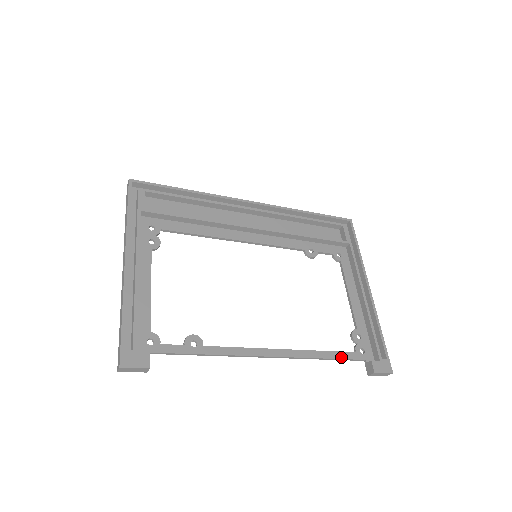
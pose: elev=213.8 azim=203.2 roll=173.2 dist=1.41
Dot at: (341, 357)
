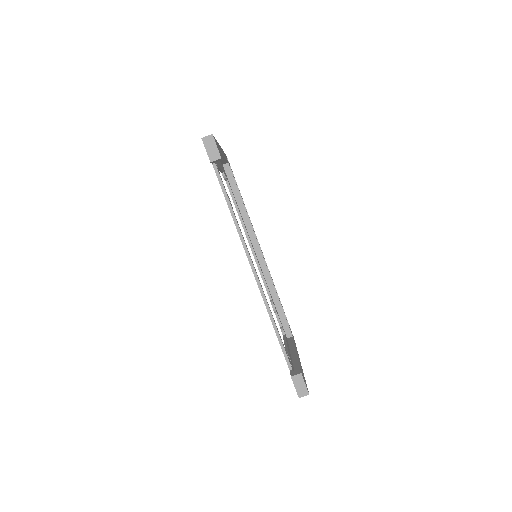
Dot at: (282, 342)
